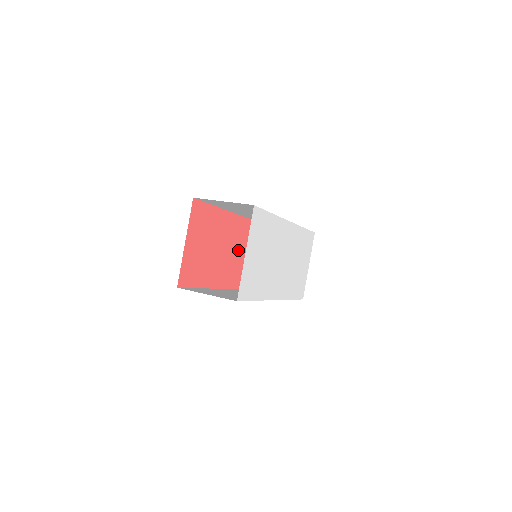
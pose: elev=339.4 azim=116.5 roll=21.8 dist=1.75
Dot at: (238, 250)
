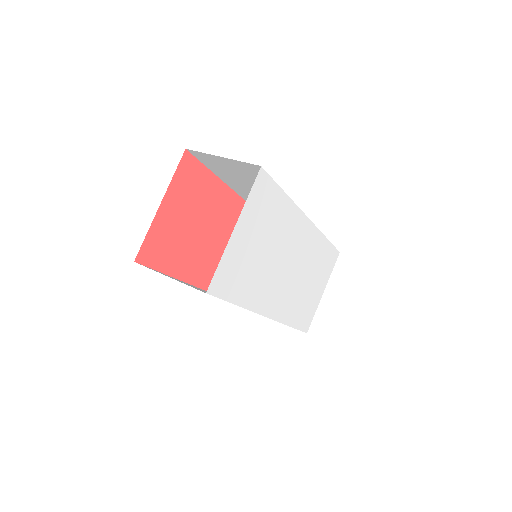
Dot at: occluded
